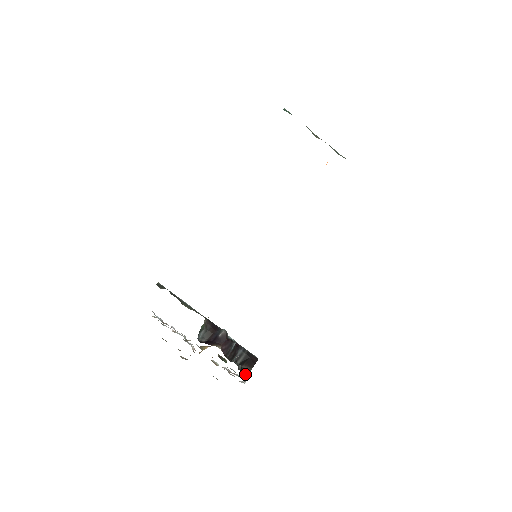
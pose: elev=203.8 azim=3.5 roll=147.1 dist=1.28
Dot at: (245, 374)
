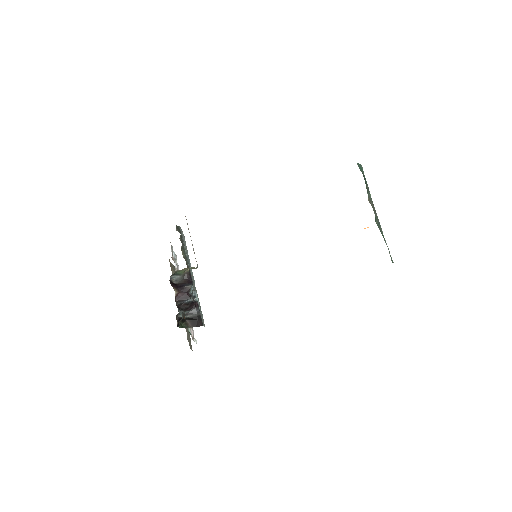
Dot at: (184, 326)
